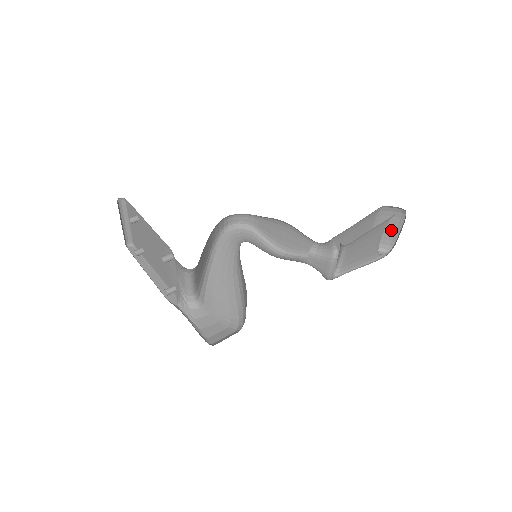
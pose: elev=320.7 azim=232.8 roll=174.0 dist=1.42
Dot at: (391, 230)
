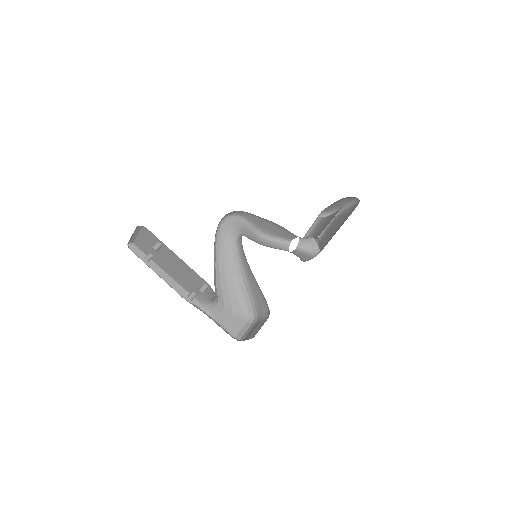
Dot at: (341, 204)
